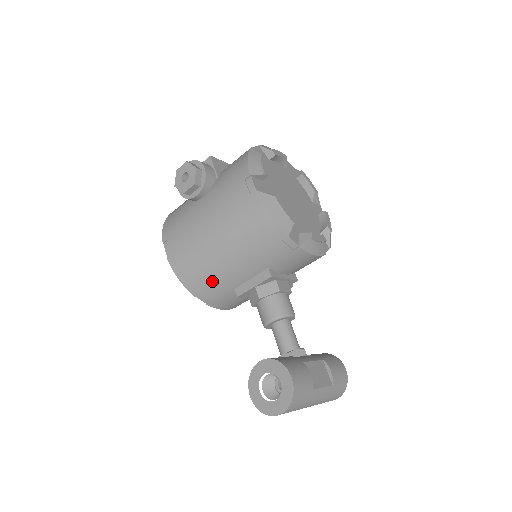
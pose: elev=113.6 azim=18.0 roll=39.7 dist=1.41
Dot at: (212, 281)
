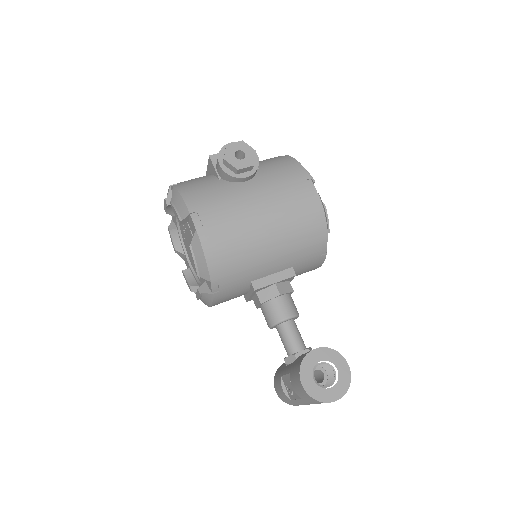
Dot at: (240, 268)
